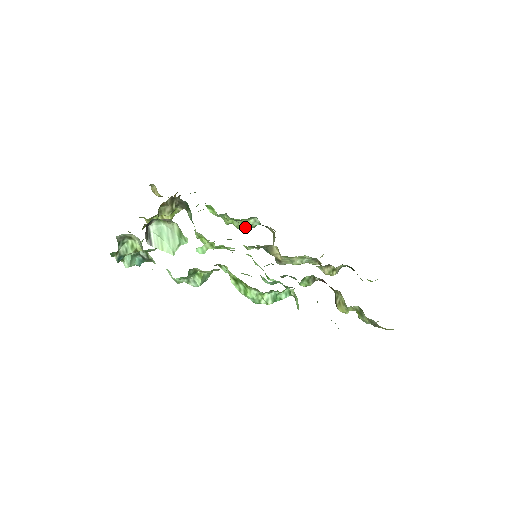
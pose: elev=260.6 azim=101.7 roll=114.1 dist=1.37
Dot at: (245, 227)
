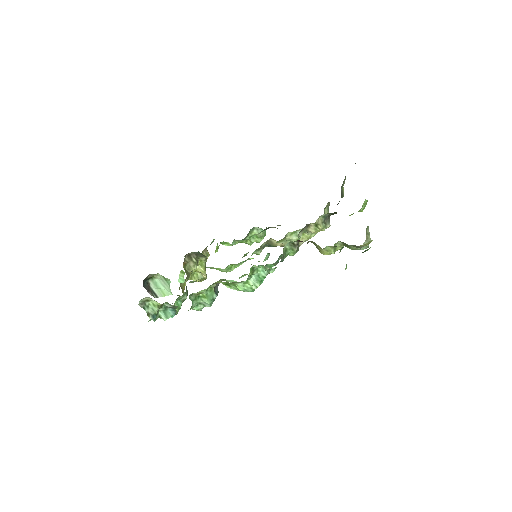
Dot at: (261, 238)
